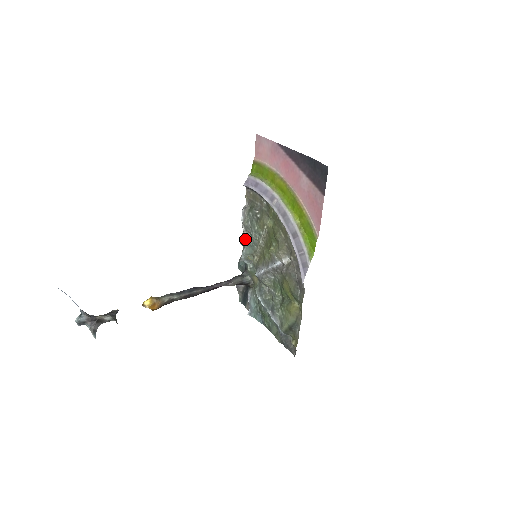
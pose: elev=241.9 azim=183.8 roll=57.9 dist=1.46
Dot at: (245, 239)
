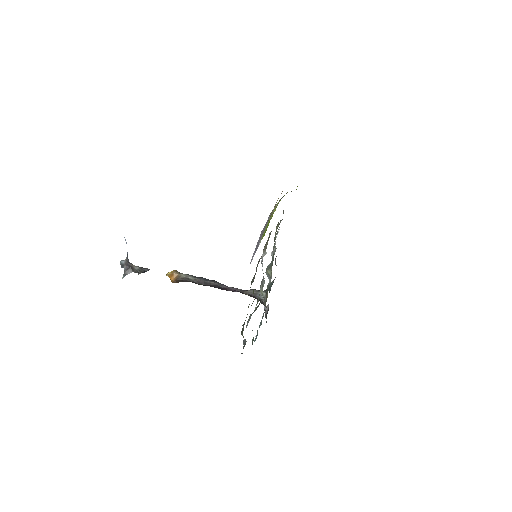
Dot at: (272, 254)
